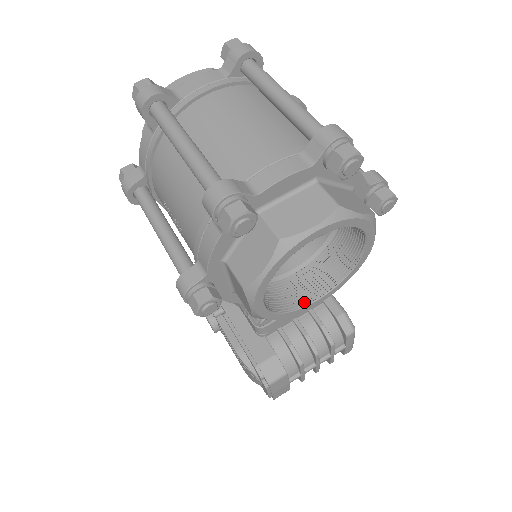
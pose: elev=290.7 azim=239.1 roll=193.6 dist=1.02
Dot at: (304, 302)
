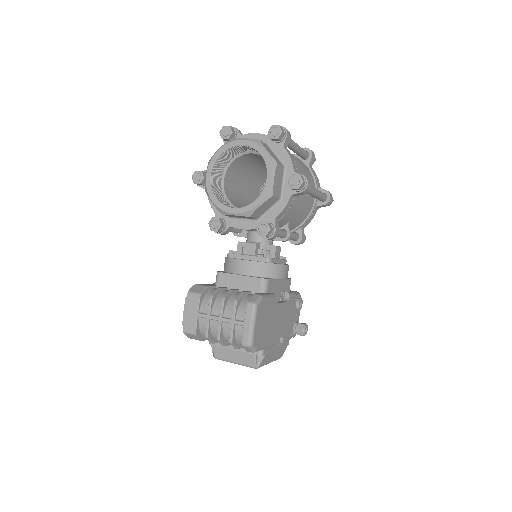
Dot at: (229, 207)
